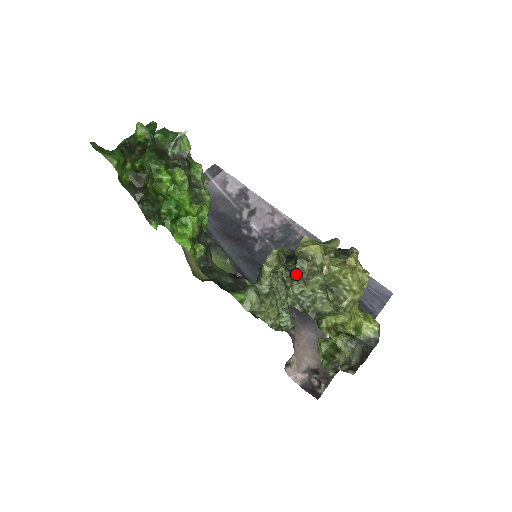
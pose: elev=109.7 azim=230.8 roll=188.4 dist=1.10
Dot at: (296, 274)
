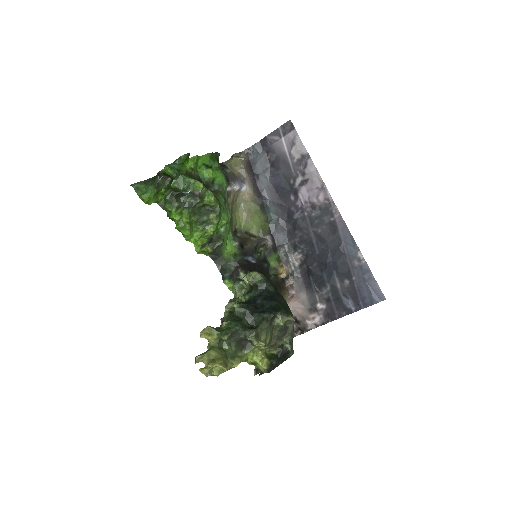
Dot at: occluded
